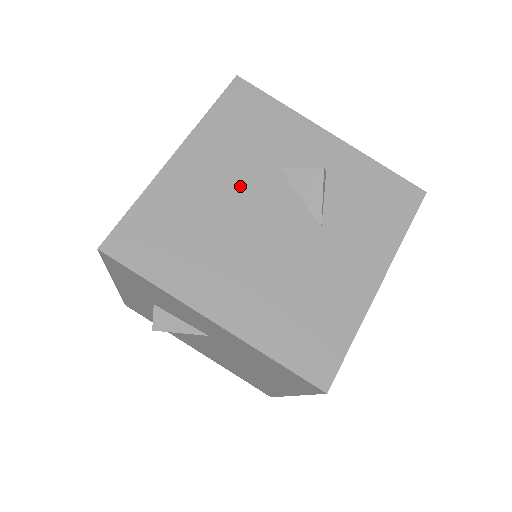
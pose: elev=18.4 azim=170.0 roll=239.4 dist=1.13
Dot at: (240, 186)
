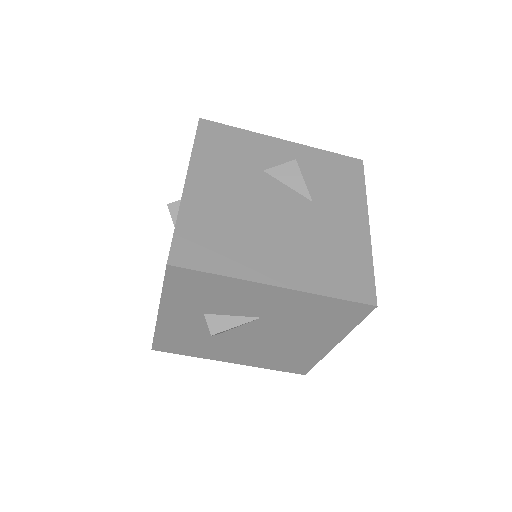
Dot at: (244, 190)
